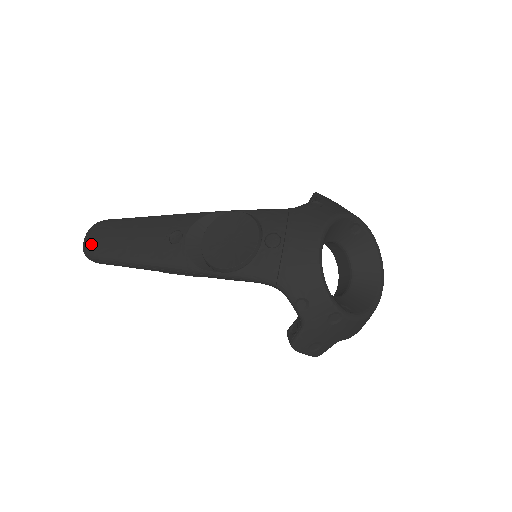
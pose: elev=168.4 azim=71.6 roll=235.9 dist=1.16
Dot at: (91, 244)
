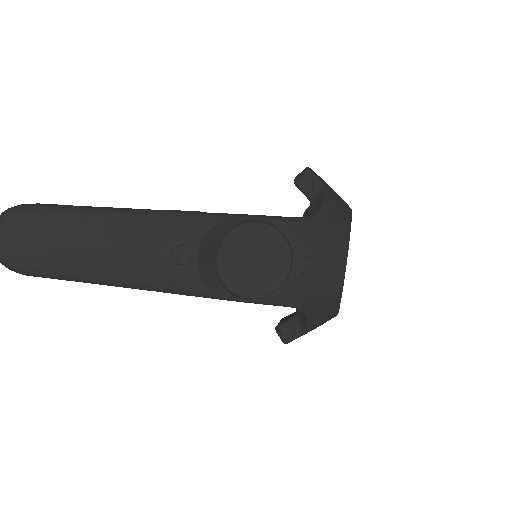
Dot at: (21, 254)
